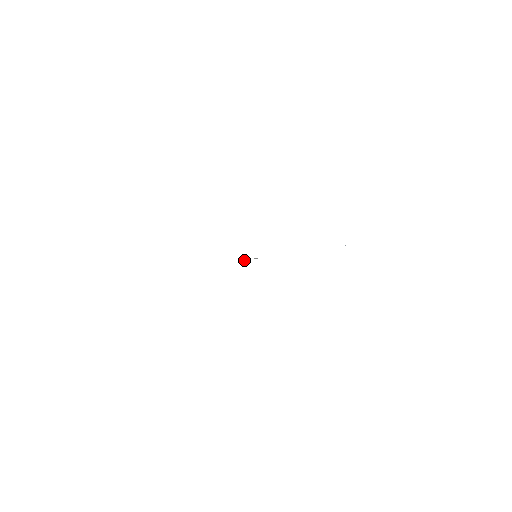
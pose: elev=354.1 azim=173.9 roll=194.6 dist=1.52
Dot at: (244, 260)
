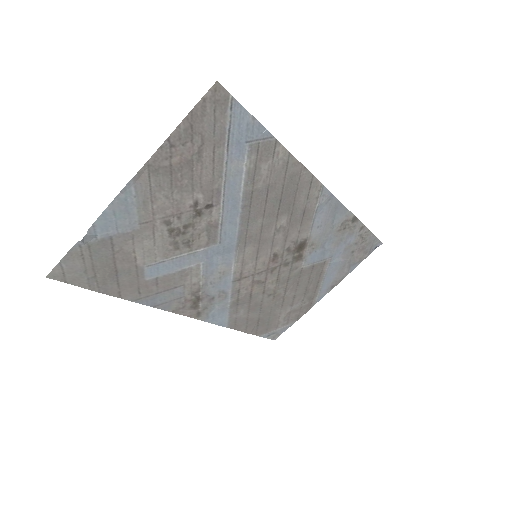
Dot at: (235, 263)
